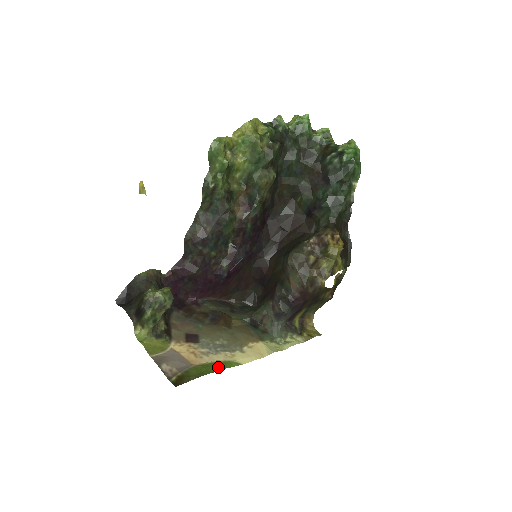
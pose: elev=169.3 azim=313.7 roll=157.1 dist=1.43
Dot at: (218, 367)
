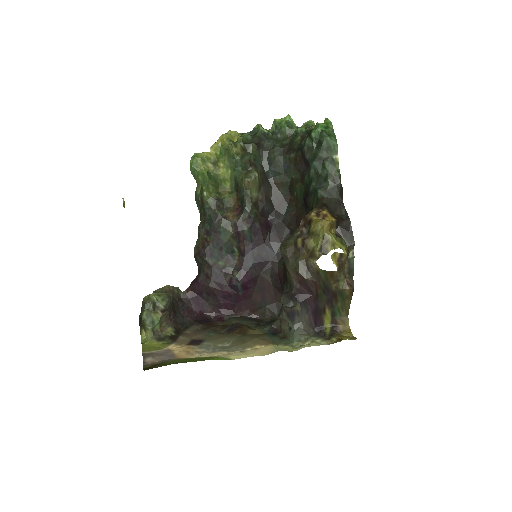
Dot at: (200, 359)
